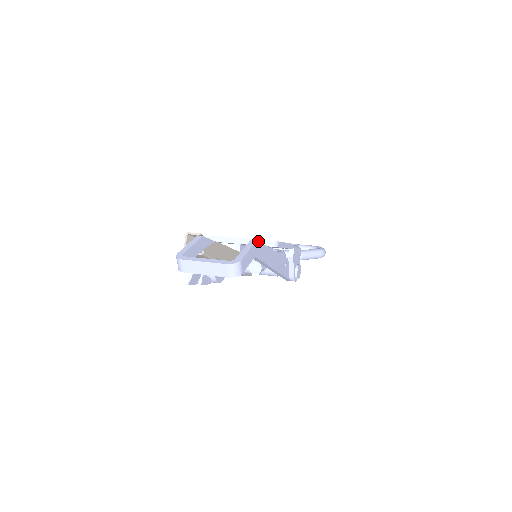
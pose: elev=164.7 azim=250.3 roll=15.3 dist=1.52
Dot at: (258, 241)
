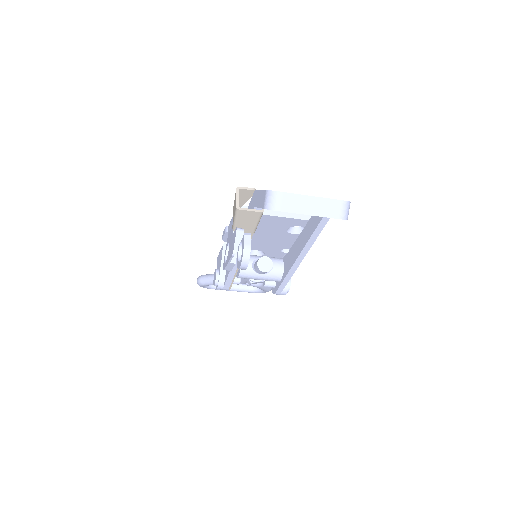
Dot at: occluded
